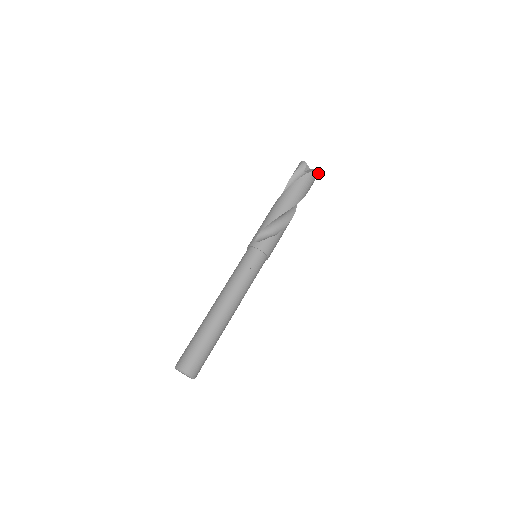
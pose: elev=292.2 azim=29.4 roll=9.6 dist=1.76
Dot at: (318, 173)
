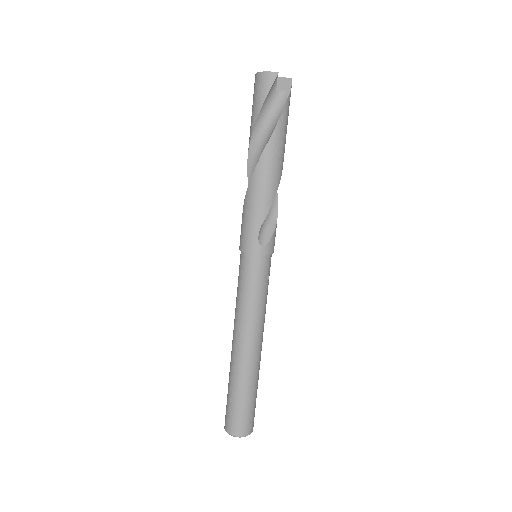
Dot at: occluded
